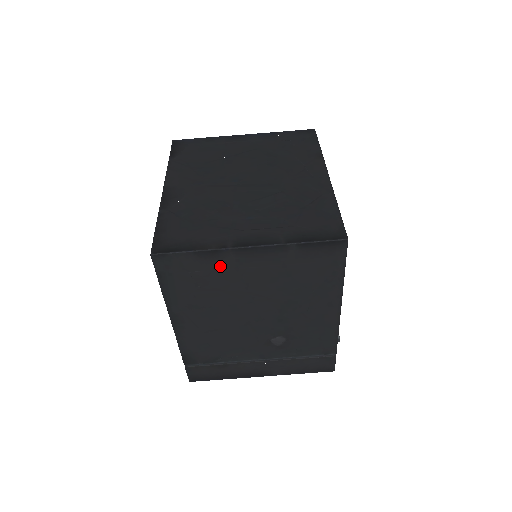
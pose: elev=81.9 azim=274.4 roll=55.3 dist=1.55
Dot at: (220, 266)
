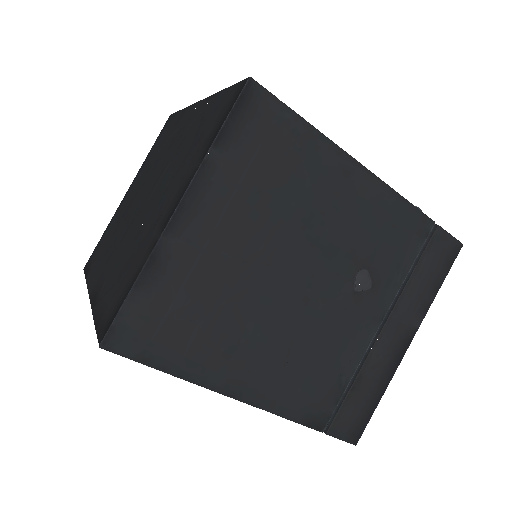
Dot at: (182, 270)
